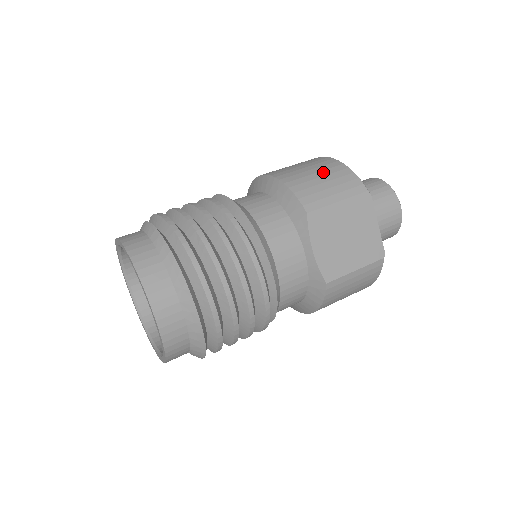
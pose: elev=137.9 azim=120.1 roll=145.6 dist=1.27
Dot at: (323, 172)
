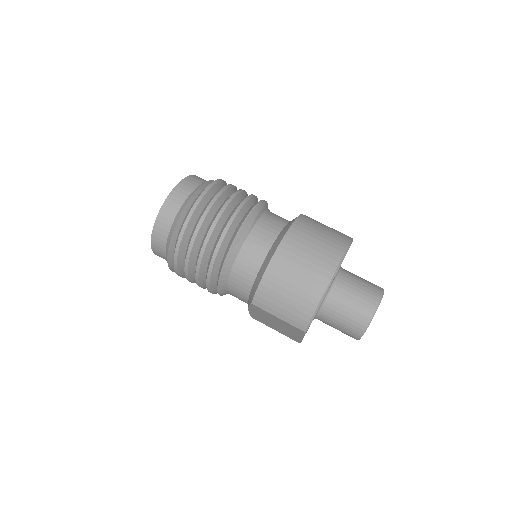
Dot at: (295, 296)
